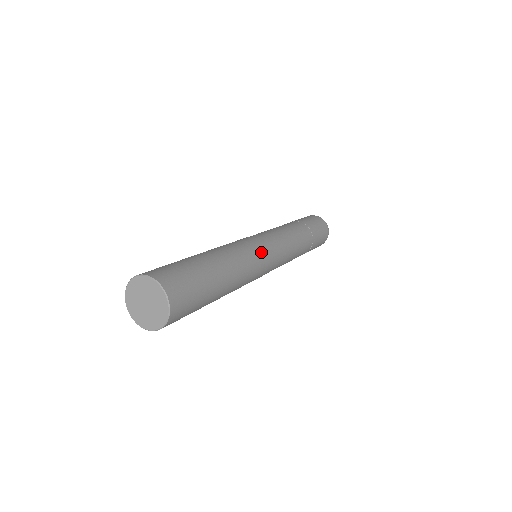
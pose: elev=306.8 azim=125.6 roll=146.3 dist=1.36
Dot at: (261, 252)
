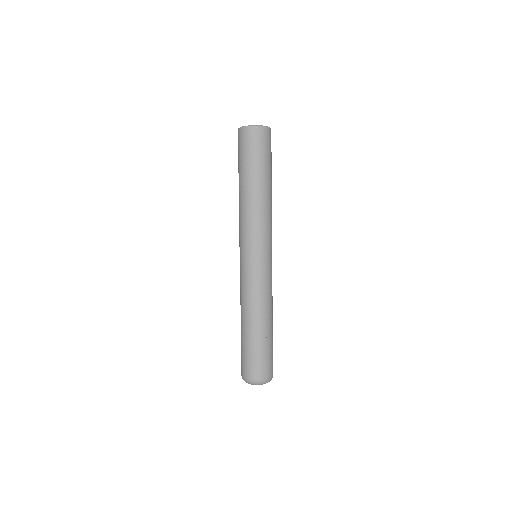
Dot at: occluded
